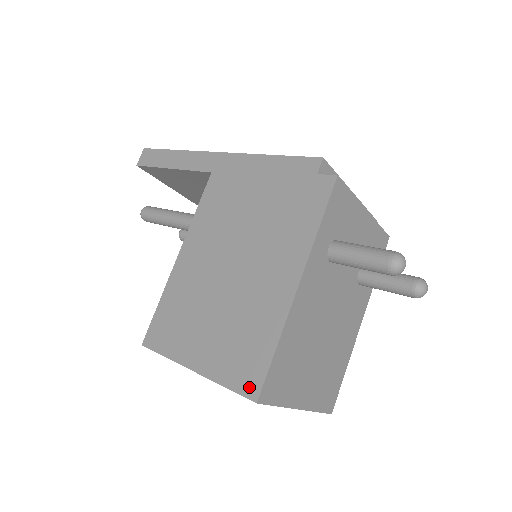
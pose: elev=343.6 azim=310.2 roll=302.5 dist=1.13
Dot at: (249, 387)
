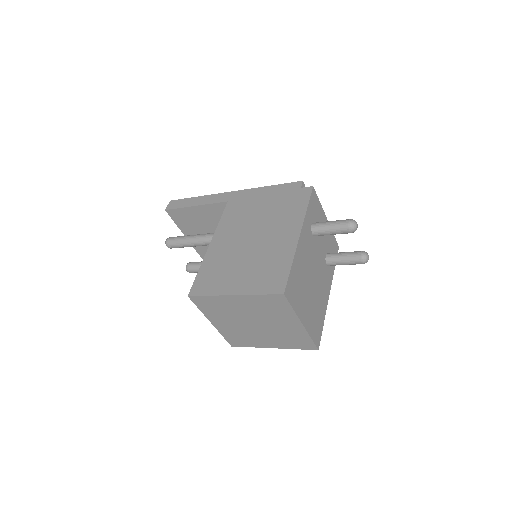
Dot at: (277, 288)
